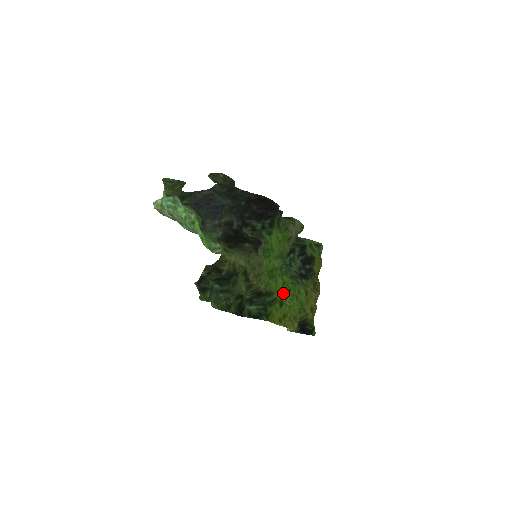
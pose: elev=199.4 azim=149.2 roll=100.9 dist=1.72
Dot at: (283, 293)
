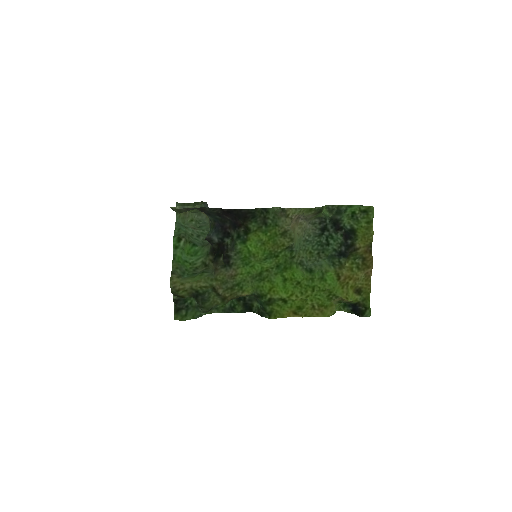
Dot at: (291, 287)
